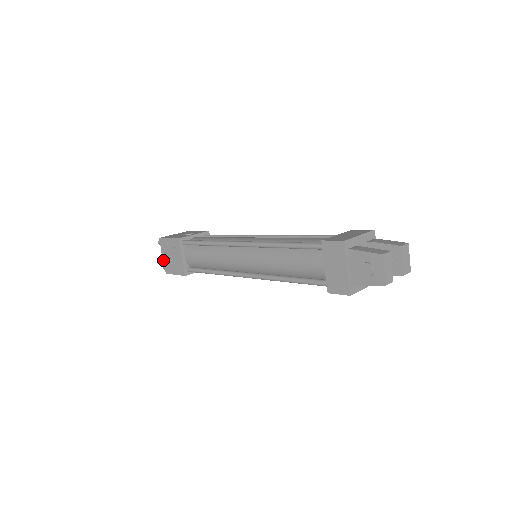
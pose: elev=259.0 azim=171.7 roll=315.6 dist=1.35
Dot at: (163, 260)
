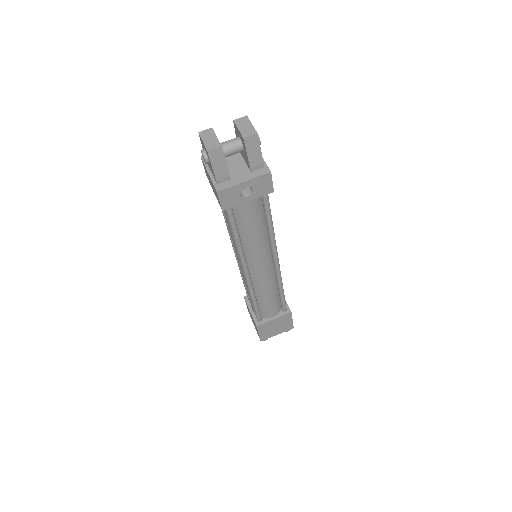
Dot at: occluded
